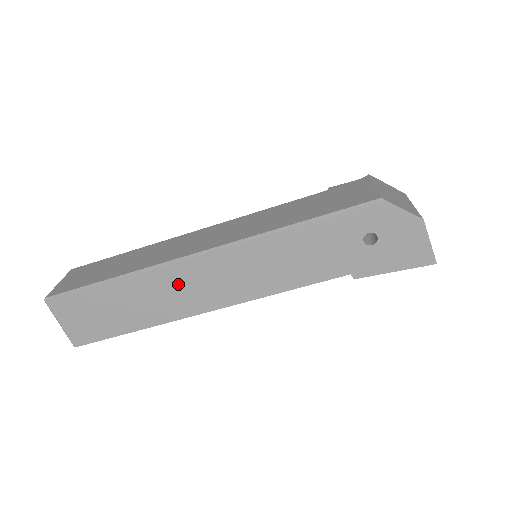
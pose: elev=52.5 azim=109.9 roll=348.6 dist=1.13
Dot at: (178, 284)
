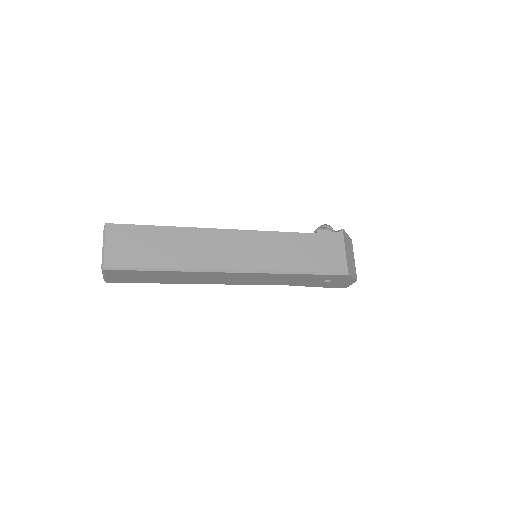
Dot at: (209, 277)
